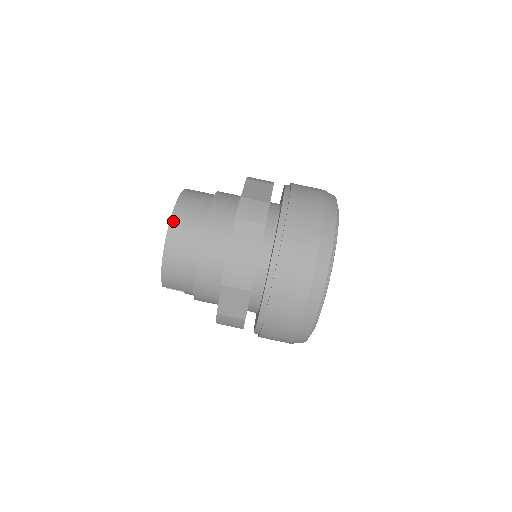
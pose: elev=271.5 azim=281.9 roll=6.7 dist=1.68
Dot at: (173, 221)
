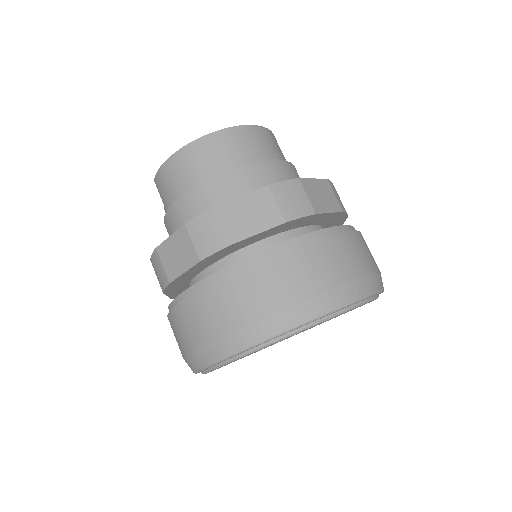
Dot at: (223, 133)
